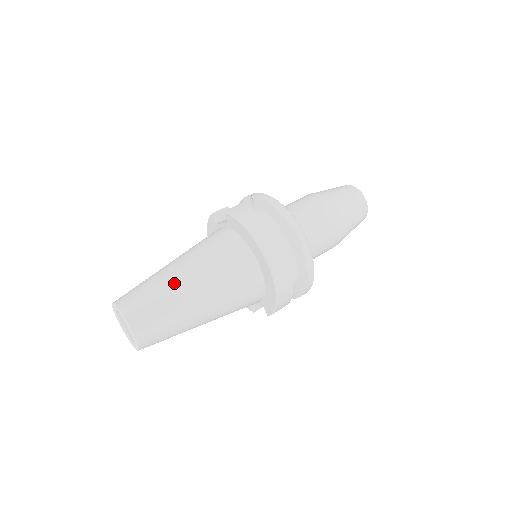
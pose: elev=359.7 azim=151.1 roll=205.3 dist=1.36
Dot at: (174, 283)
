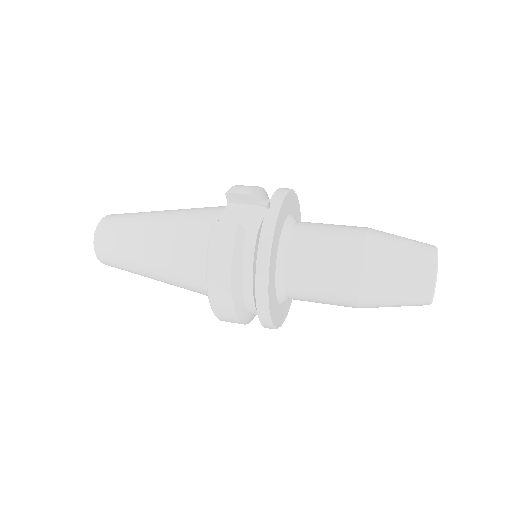
Dot at: (138, 251)
